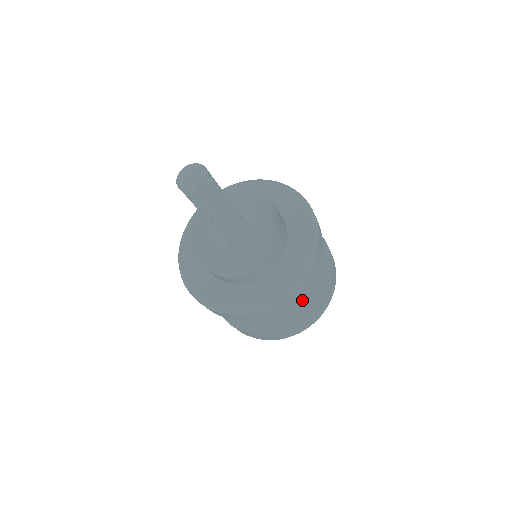
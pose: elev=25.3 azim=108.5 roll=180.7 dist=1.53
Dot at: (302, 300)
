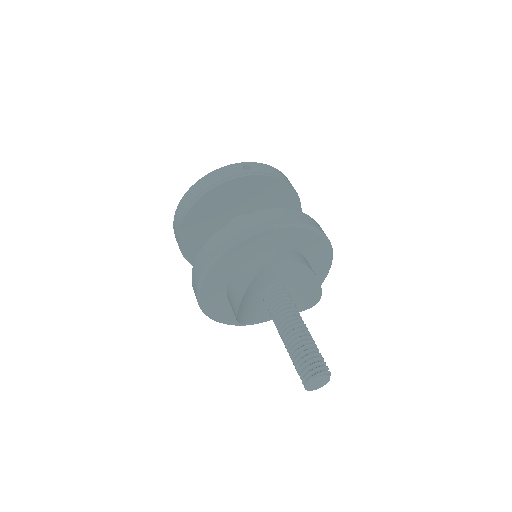
Dot at: occluded
